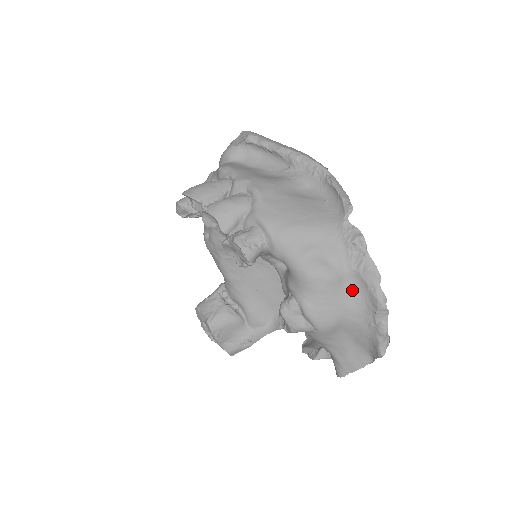
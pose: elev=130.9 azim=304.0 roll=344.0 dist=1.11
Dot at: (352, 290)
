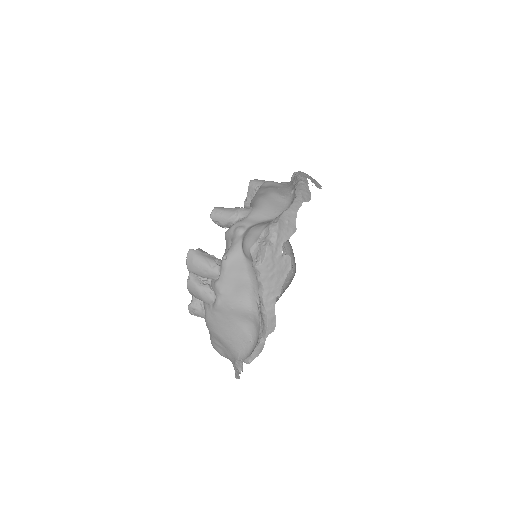
Dot at: occluded
